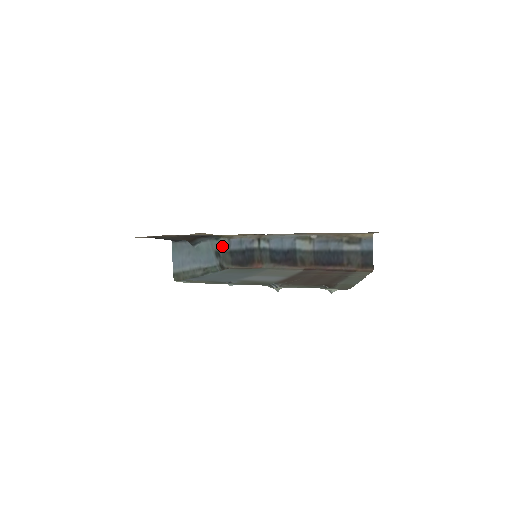
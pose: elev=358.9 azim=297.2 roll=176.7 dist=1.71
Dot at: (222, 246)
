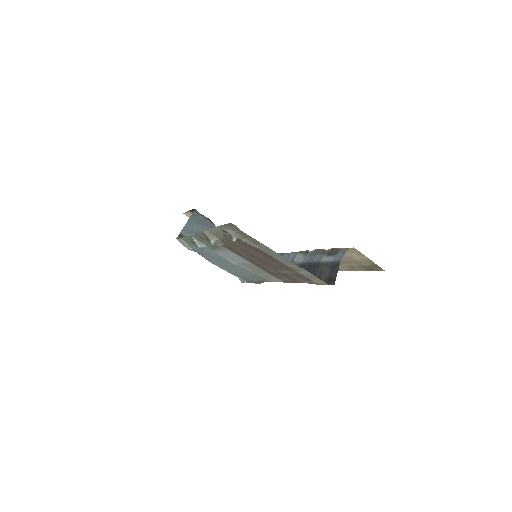
Dot at: occluded
